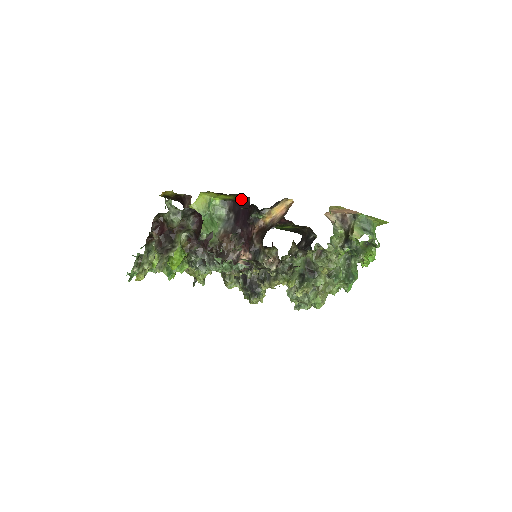
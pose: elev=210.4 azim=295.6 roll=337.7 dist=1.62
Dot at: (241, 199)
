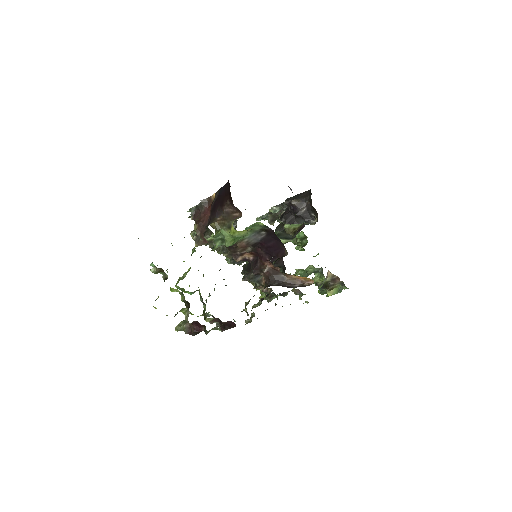
Dot at: occluded
